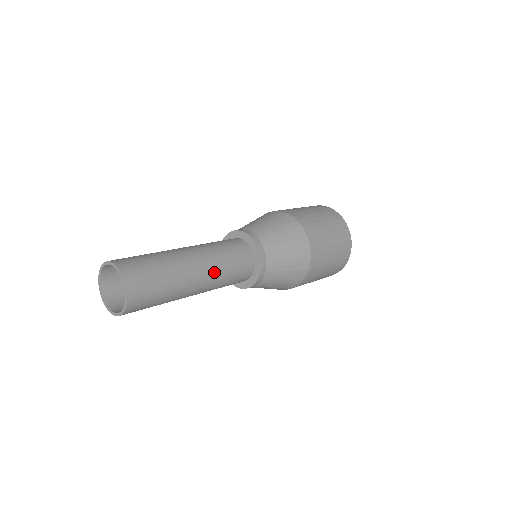
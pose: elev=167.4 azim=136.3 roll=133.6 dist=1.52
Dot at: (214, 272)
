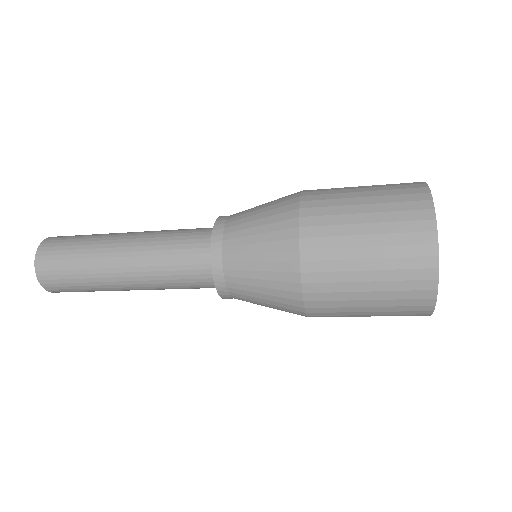
Dot at: (146, 240)
